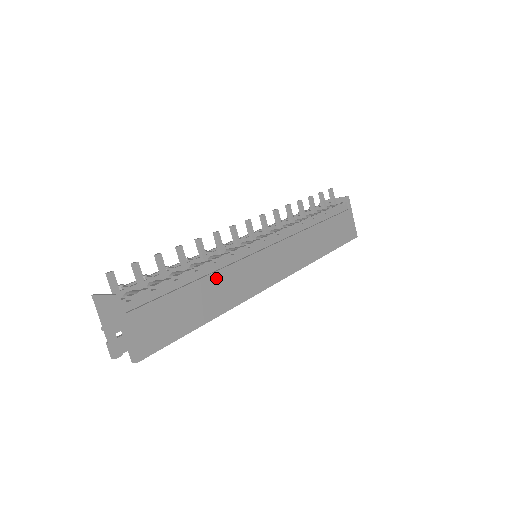
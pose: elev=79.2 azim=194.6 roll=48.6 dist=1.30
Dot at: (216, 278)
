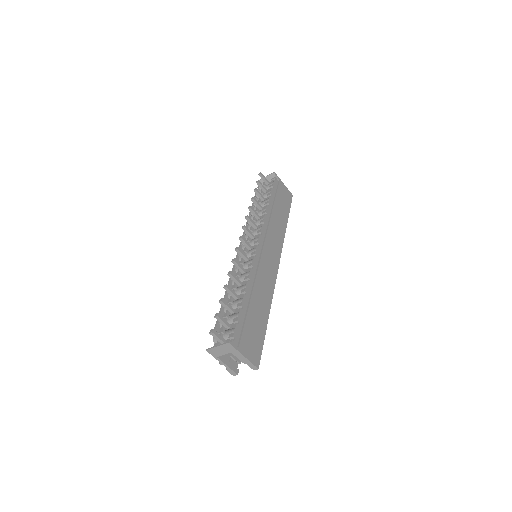
Dot at: (256, 290)
